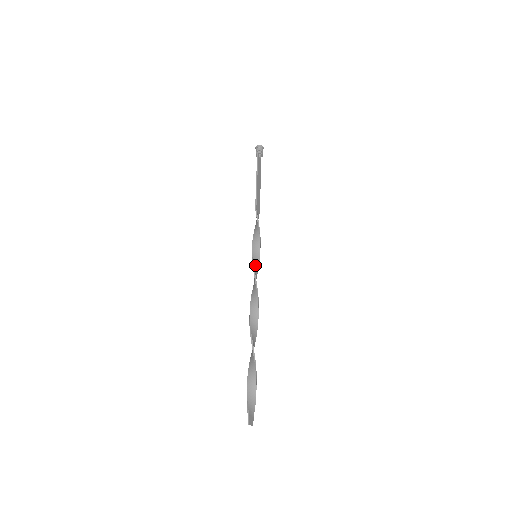
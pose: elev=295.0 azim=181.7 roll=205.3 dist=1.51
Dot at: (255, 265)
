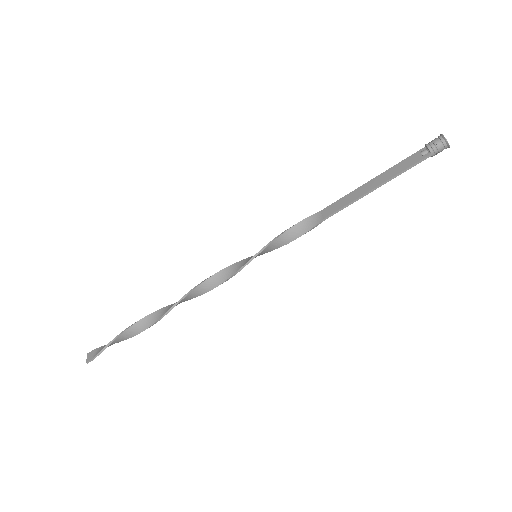
Dot at: (244, 266)
